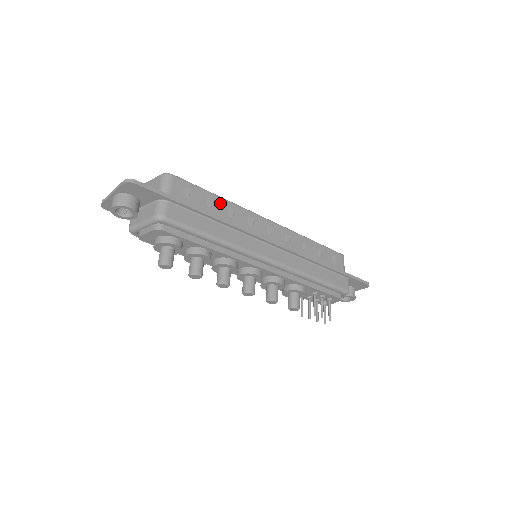
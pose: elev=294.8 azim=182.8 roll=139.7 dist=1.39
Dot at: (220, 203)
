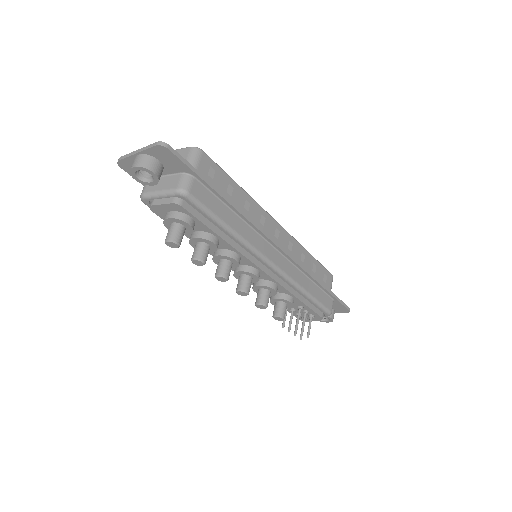
Dot at: (239, 193)
